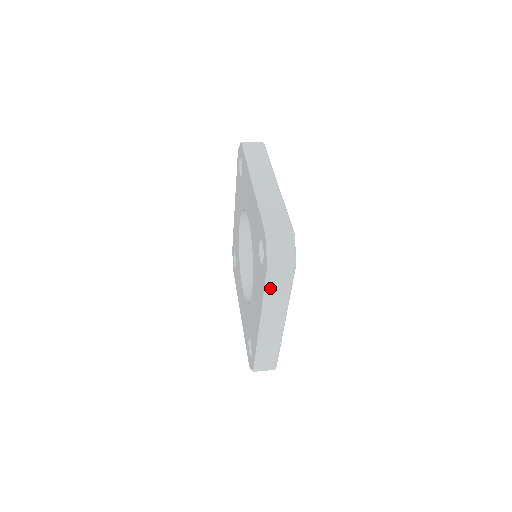
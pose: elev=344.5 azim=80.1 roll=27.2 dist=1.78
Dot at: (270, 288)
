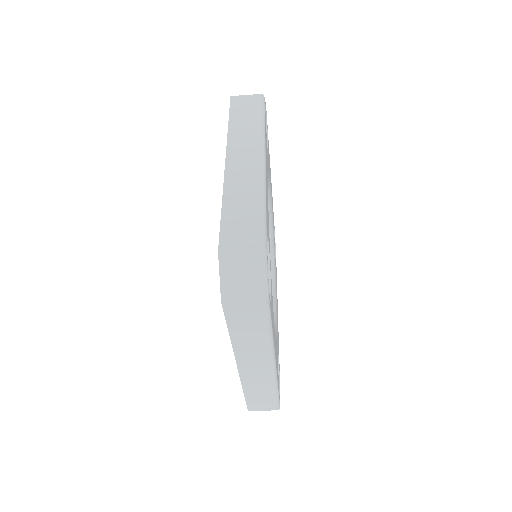
Dot at: (236, 327)
